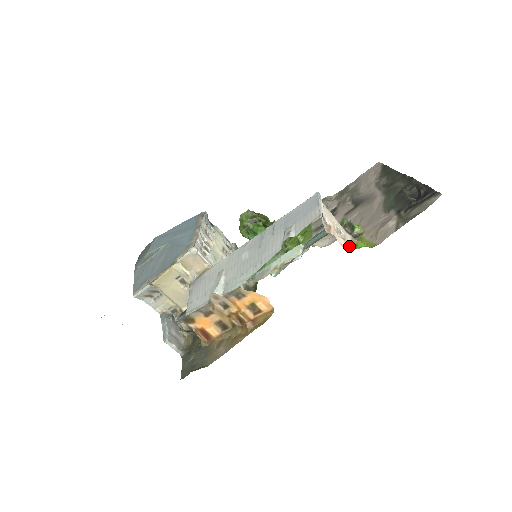
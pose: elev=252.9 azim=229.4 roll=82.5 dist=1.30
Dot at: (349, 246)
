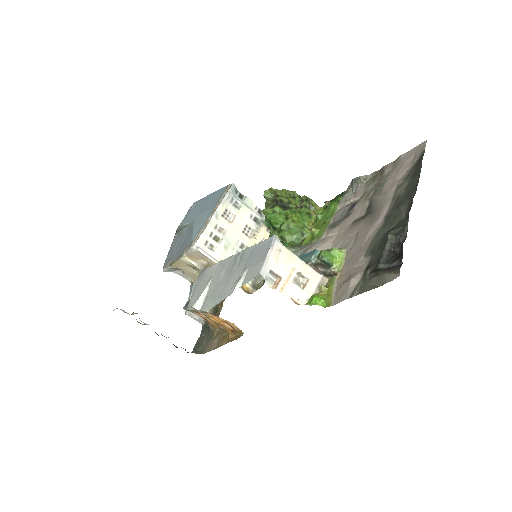
Dot at: (309, 294)
